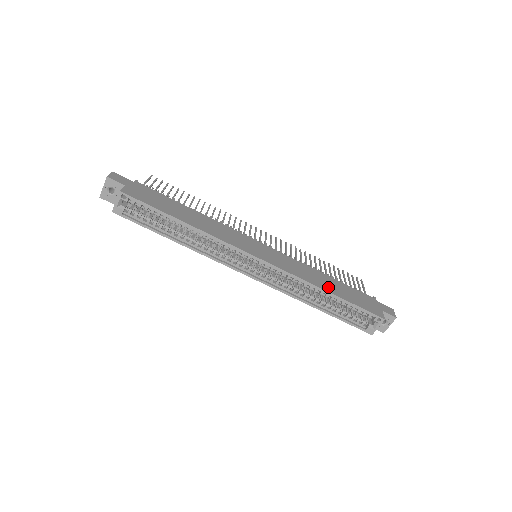
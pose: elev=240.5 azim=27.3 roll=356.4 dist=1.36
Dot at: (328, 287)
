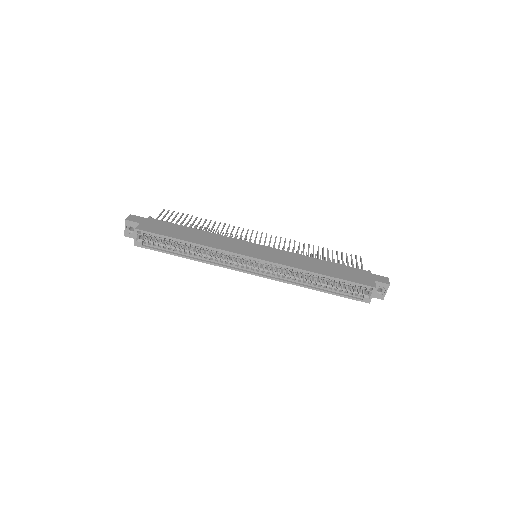
Dot at: (320, 270)
